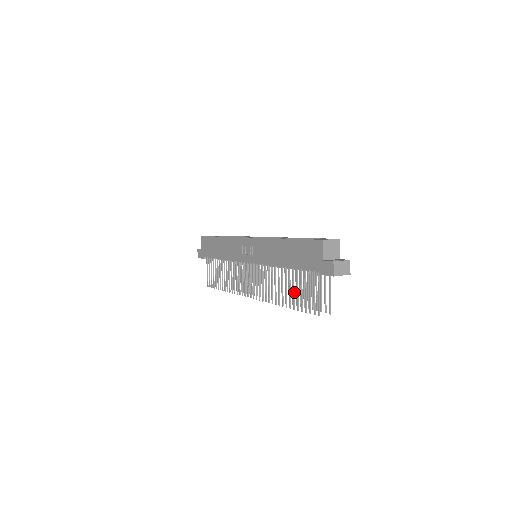
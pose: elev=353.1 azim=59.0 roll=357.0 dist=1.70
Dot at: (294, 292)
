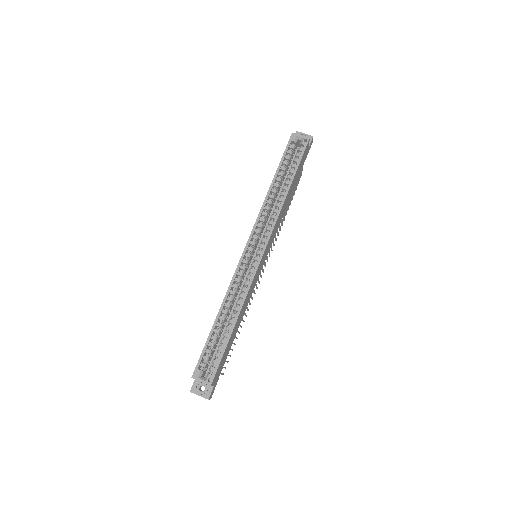
Dot at: occluded
